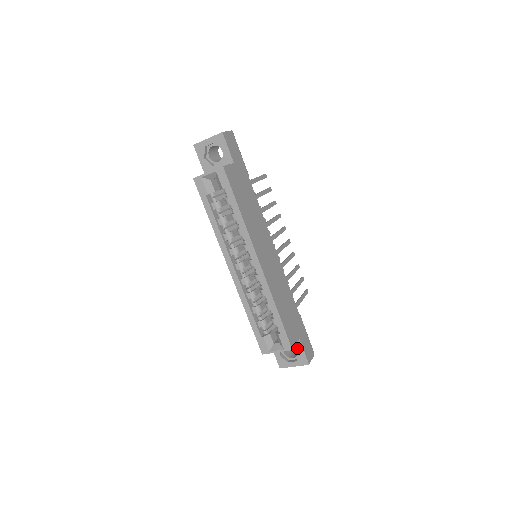
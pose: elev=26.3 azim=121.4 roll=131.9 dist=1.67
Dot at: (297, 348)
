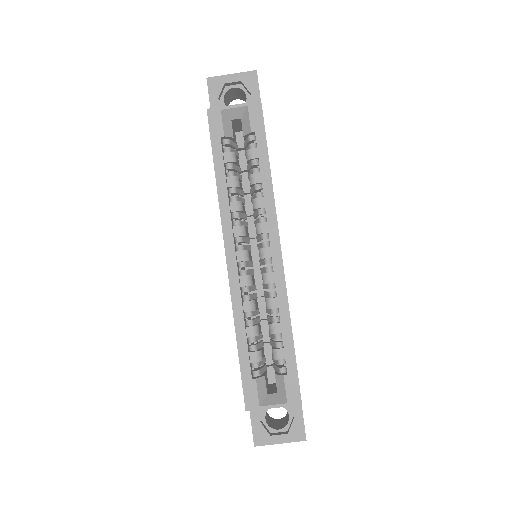
Dot at: (293, 410)
